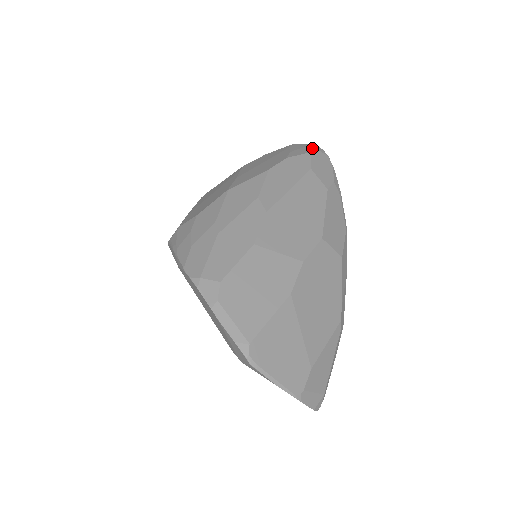
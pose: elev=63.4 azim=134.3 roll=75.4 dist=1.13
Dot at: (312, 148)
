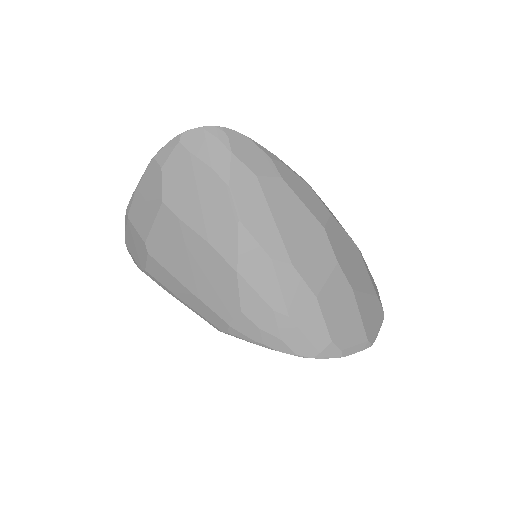
Dot at: (220, 141)
